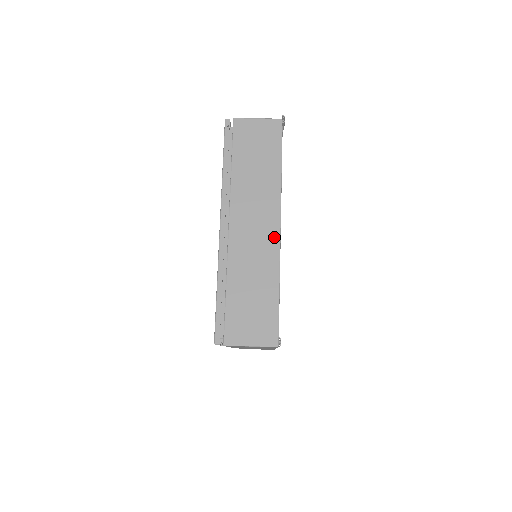
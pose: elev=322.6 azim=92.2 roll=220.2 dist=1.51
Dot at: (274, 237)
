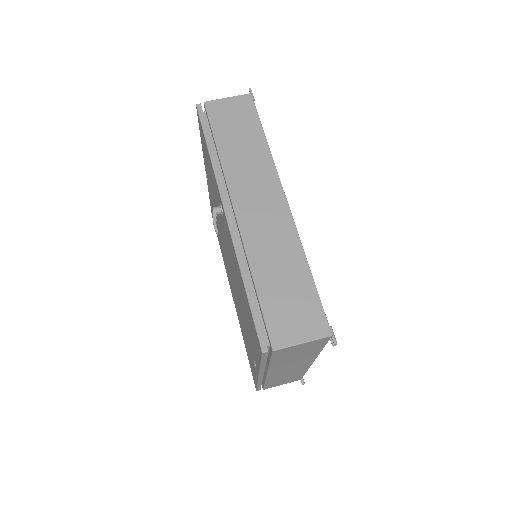
Dot at: (306, 366)
